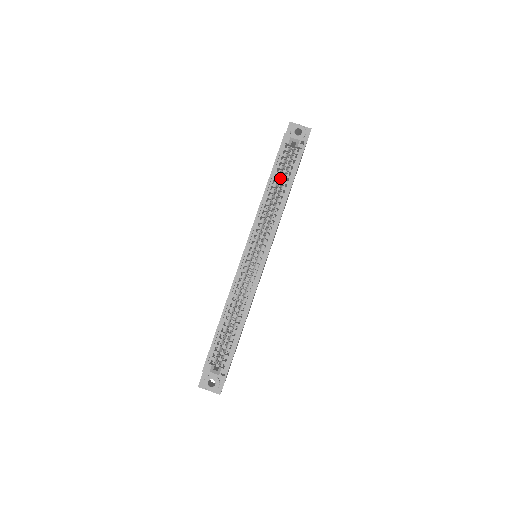
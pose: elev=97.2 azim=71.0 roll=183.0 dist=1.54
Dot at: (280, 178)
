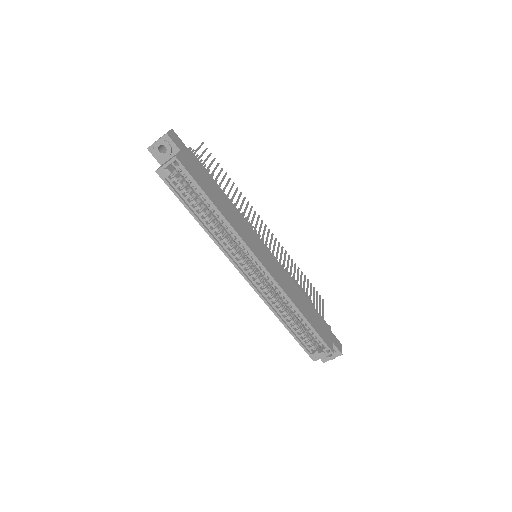
Dot at: occluded
